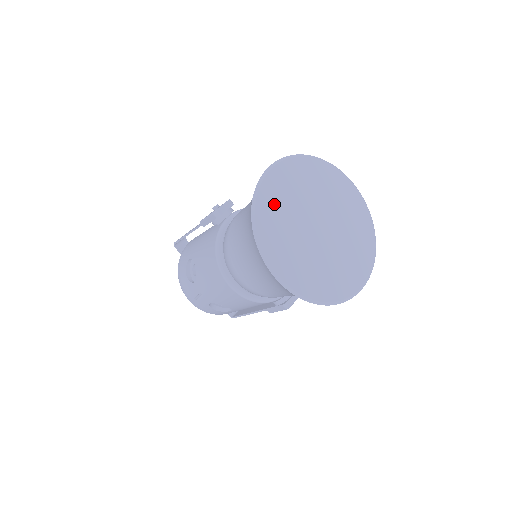
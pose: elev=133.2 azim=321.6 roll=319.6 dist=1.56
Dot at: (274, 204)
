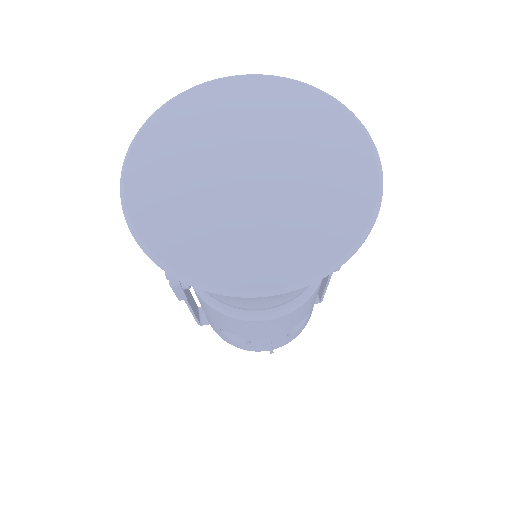
Dot at: (177, 229)
